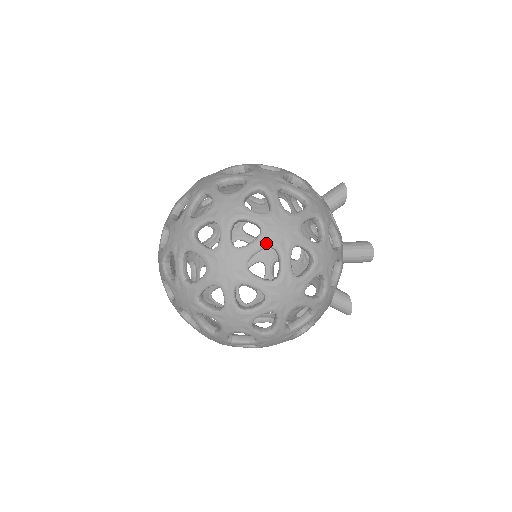
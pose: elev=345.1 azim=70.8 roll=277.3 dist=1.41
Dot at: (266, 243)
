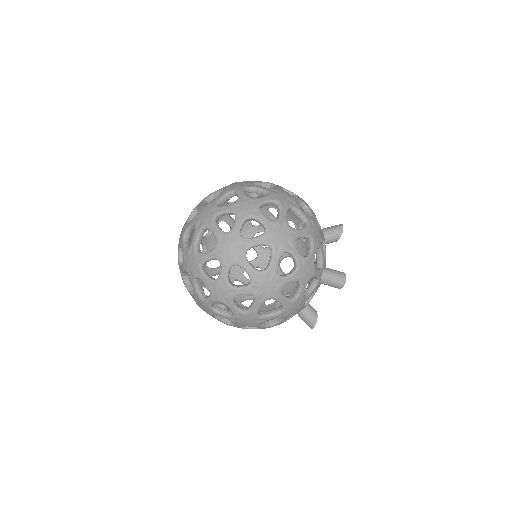
Dot at: (265, 241)
